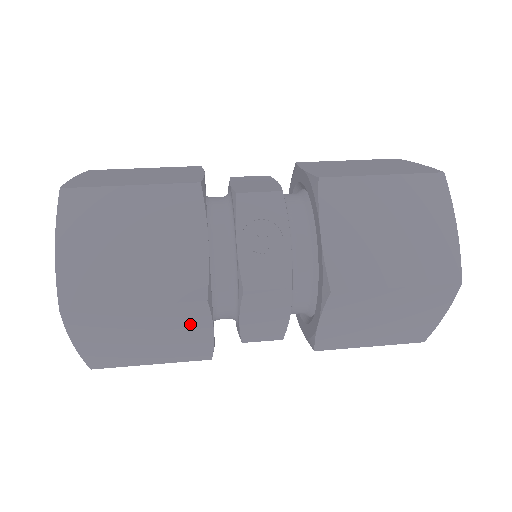
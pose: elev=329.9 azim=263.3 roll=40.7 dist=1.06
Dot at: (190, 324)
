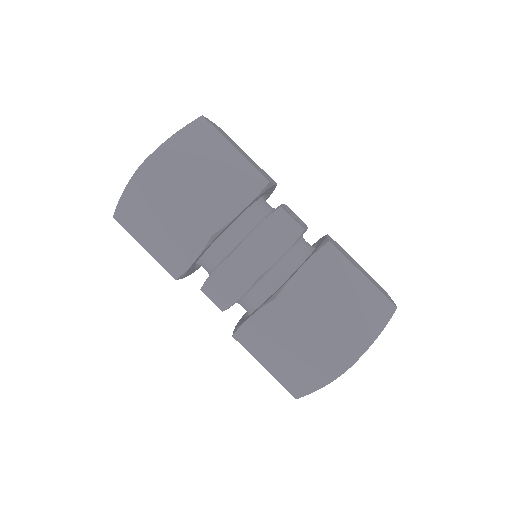
Dot at: occluded
